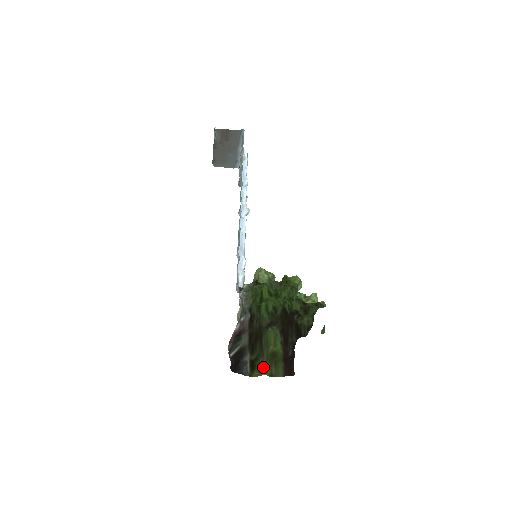
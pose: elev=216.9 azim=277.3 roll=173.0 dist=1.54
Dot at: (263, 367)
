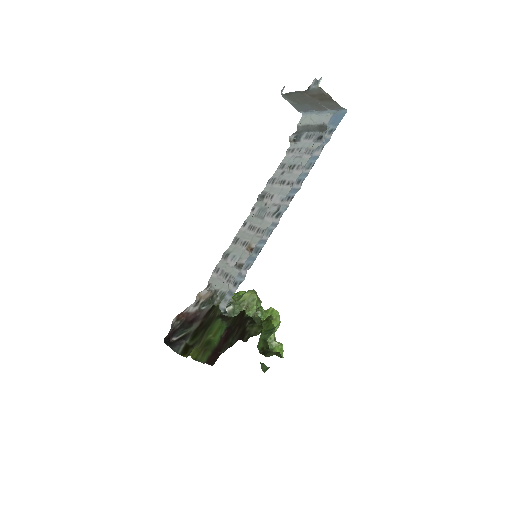
Dot at: (193, 350)
